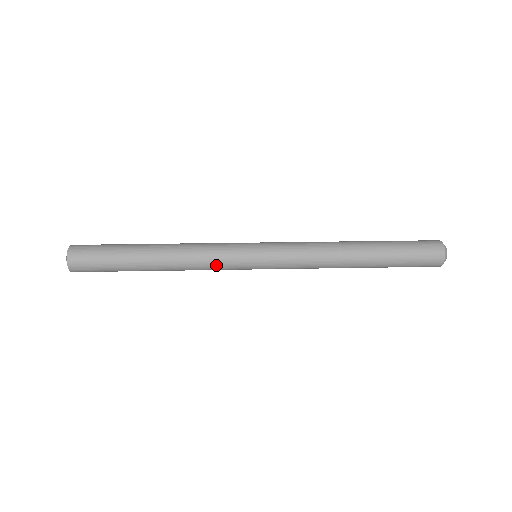
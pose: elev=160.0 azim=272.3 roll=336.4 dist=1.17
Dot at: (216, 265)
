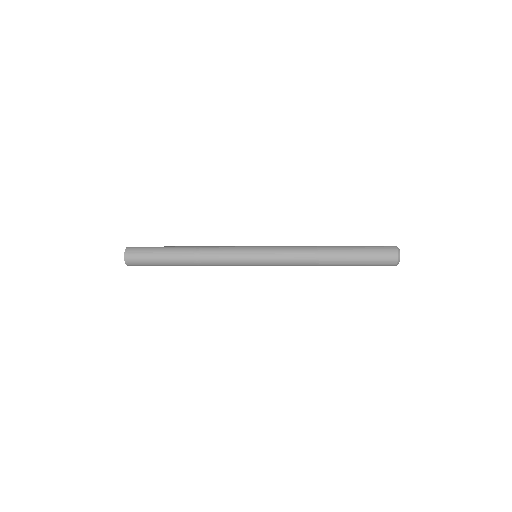
Dot at: (227, 264)
